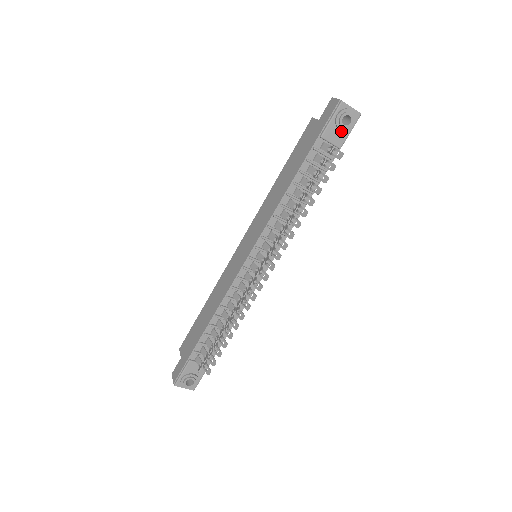
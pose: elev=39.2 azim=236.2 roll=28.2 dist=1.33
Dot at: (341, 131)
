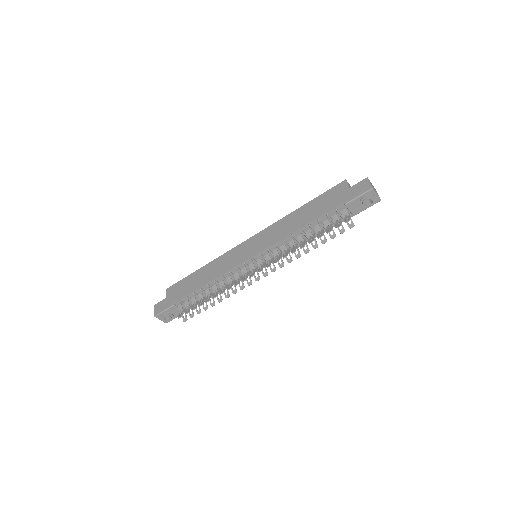
Dot at: (361, 206)
